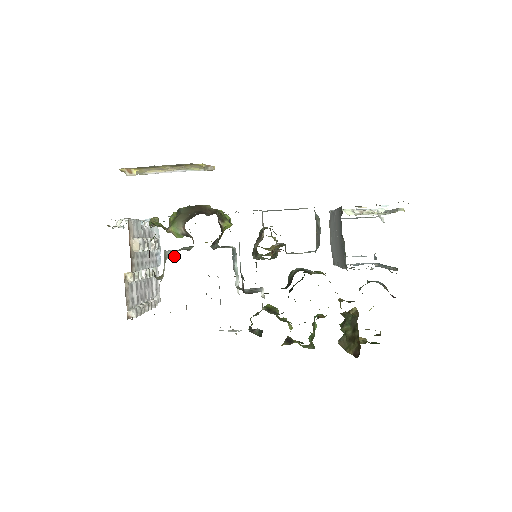
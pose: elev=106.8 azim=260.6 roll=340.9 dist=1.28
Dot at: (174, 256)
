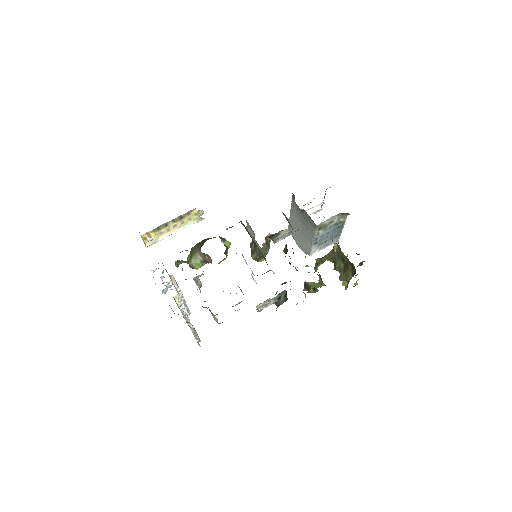
Dot at: occluded
